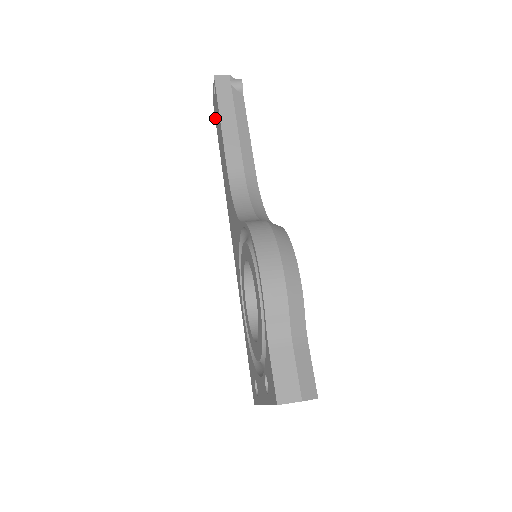
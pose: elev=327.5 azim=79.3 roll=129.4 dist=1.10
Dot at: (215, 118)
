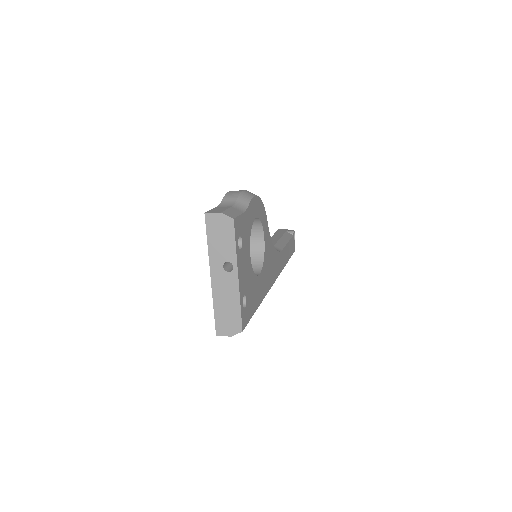
Dot at: occluded
